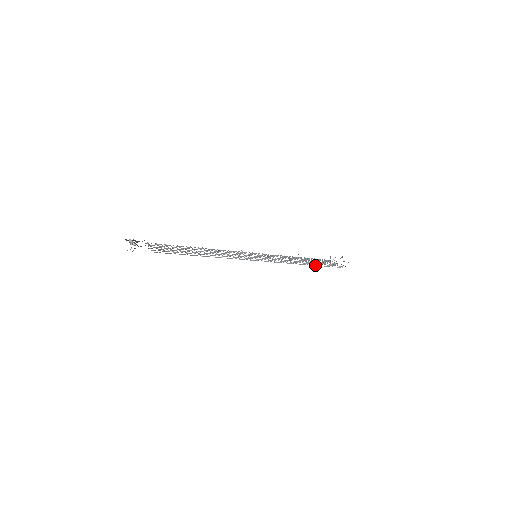
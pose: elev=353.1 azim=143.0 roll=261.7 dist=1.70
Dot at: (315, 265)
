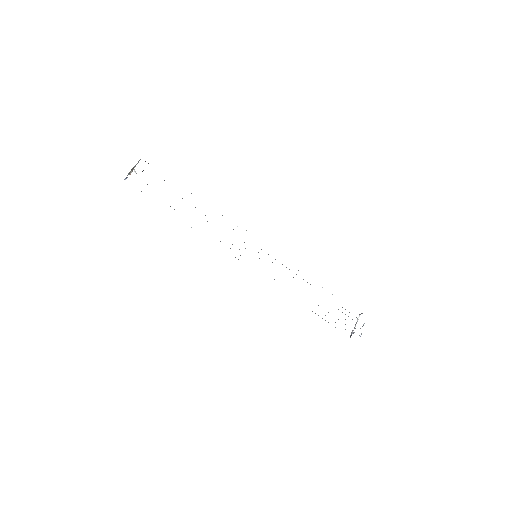
Dot at: occluded
